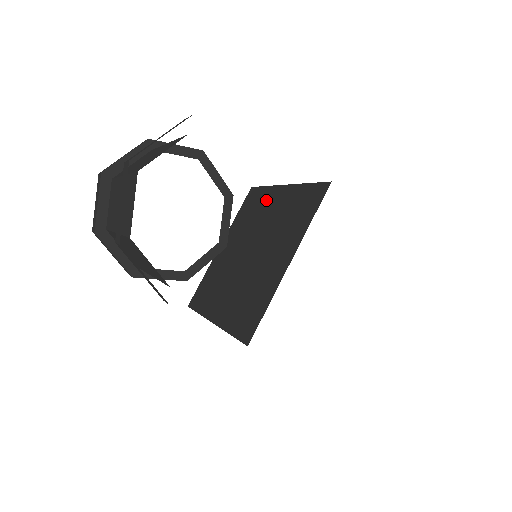
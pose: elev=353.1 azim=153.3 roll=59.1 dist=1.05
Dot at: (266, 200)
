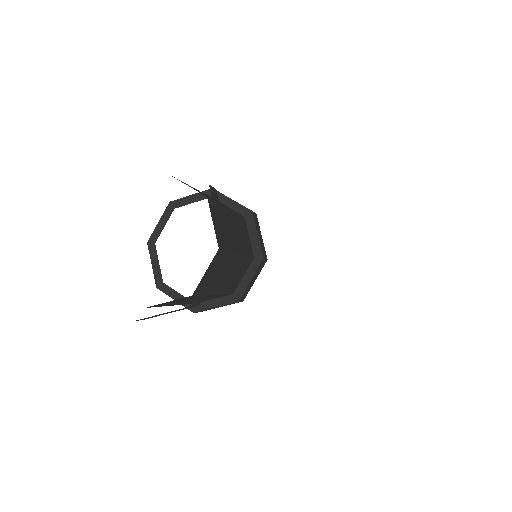
Dot at: occluded
